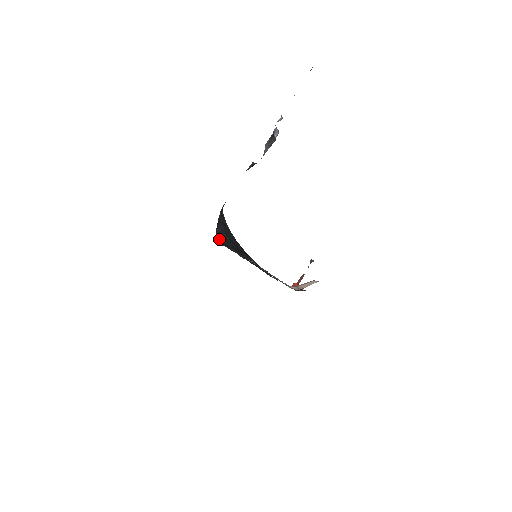
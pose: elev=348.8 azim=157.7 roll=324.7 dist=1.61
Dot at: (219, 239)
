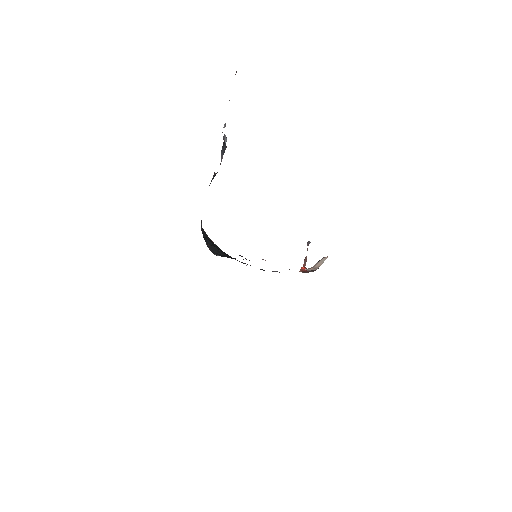
Dot at: (214, 253)
